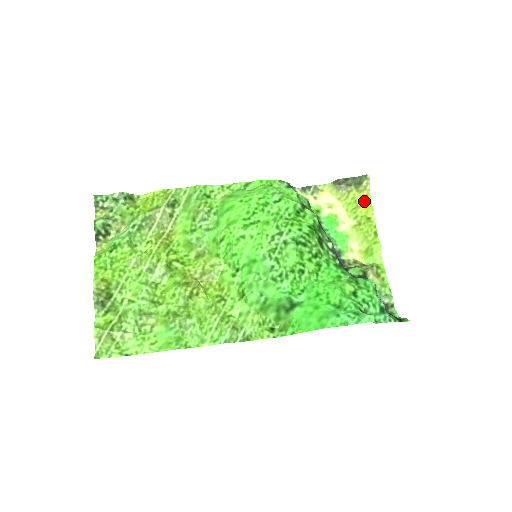
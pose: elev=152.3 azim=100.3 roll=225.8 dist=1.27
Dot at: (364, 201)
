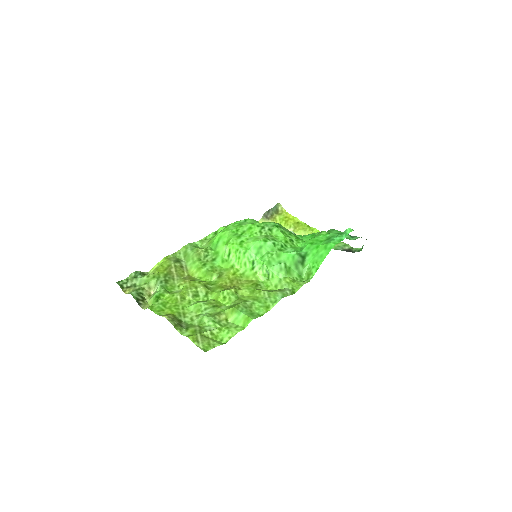
Dot at: (287, 217)
